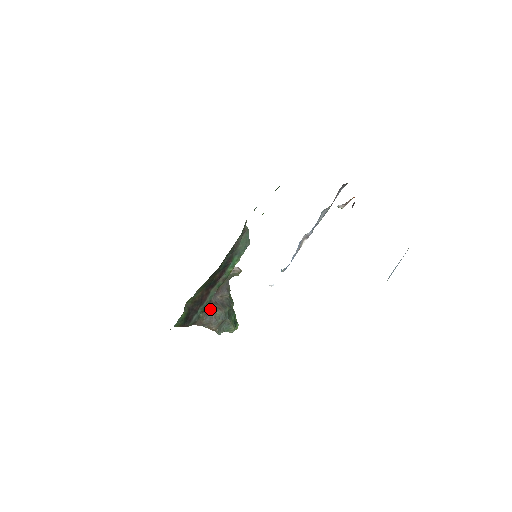
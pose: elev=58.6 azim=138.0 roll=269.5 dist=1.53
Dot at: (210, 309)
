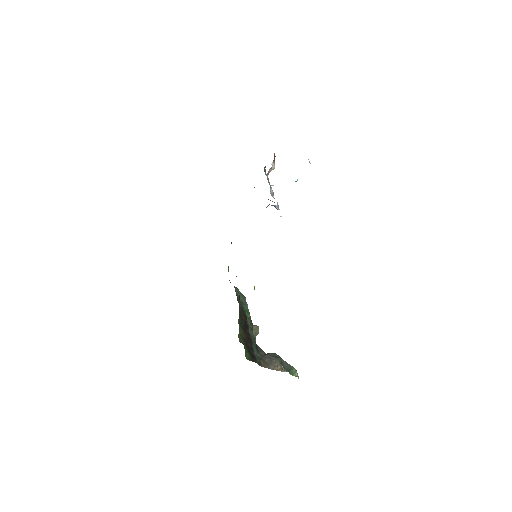
Dot at: occluded
